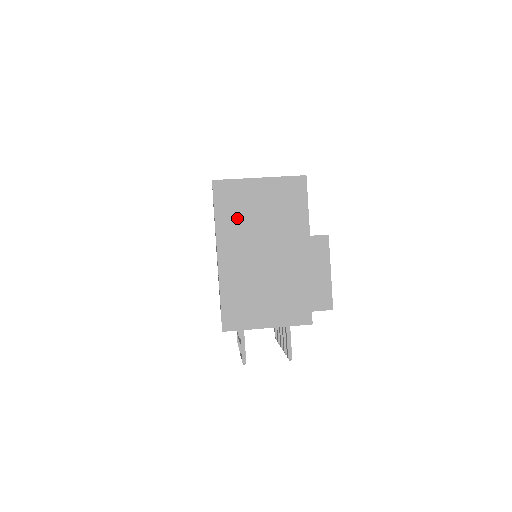
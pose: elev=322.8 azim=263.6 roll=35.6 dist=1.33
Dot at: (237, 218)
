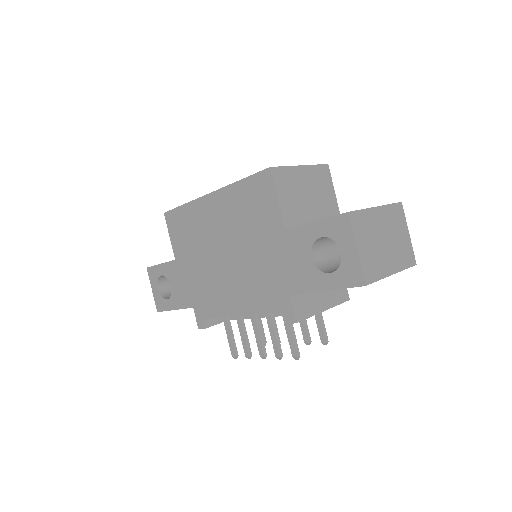
Dot at: (294, 204)
